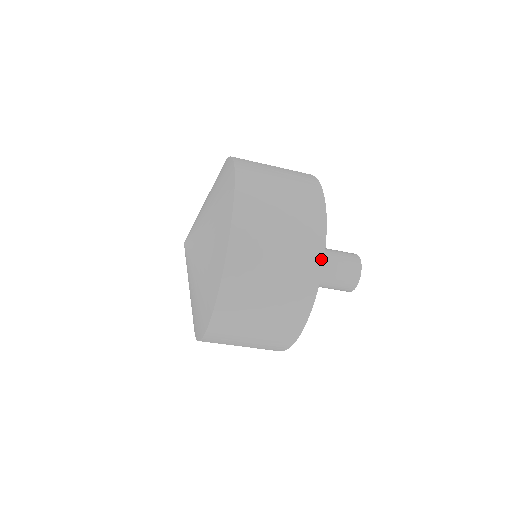
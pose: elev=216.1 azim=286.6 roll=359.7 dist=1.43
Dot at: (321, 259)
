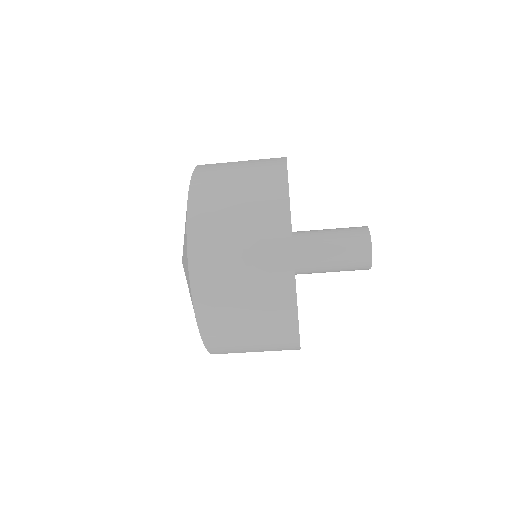
Dot at: (296, 336)
